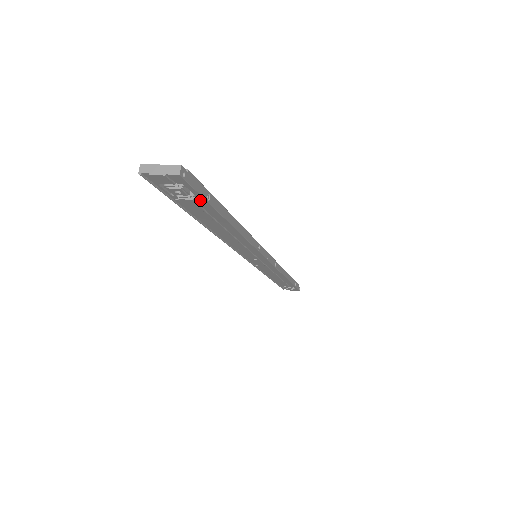
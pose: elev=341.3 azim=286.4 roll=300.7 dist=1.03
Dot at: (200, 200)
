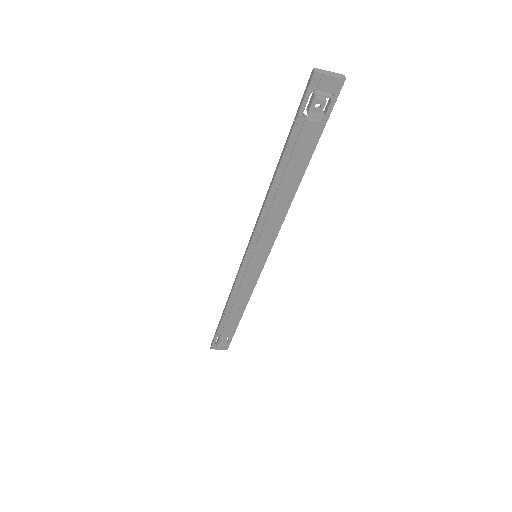
Dot at: (320, 124)
